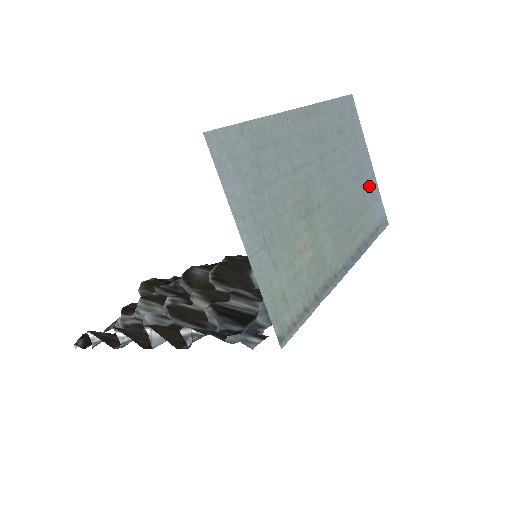
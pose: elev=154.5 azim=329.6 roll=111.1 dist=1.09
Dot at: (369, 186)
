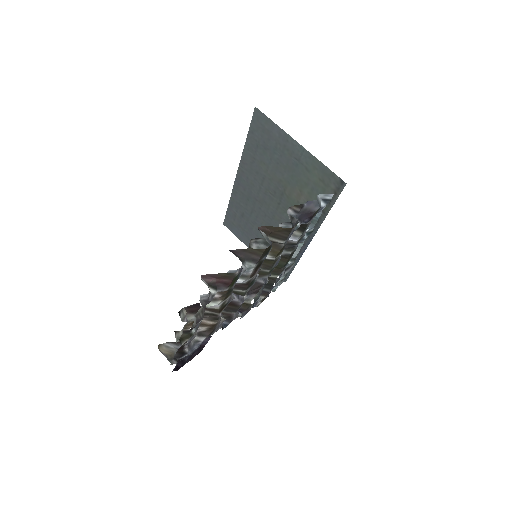
Dot at: occluded
